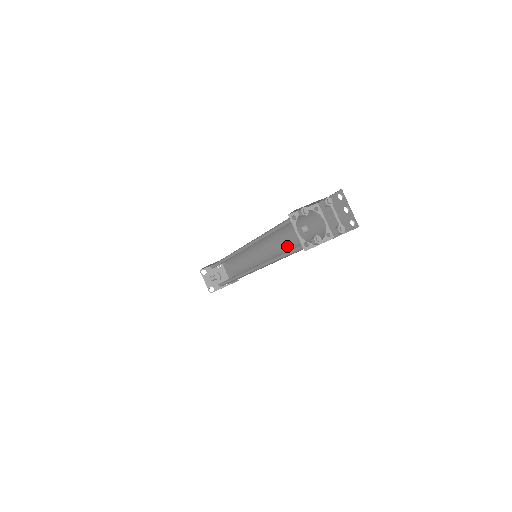
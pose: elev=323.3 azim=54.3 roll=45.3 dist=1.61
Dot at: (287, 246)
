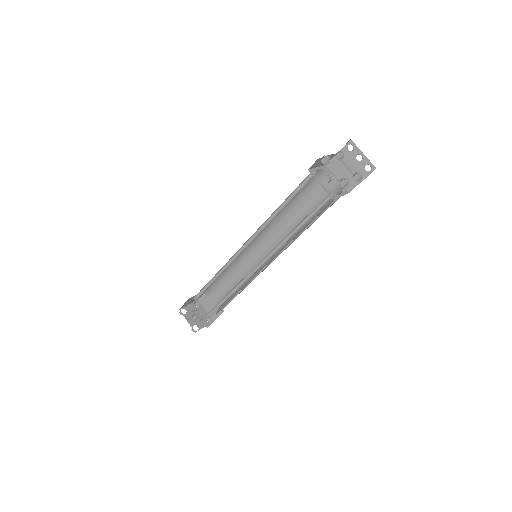
Dot at: occluded
